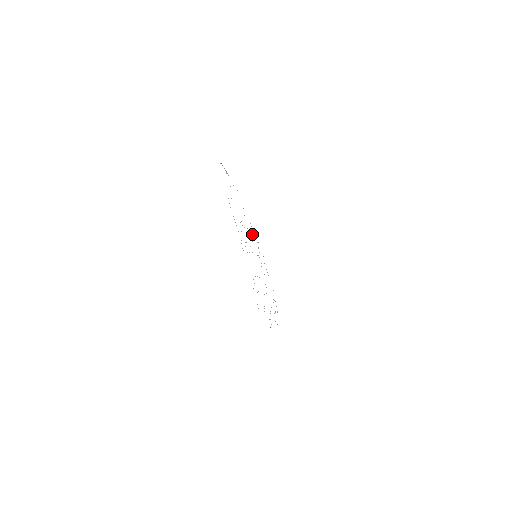
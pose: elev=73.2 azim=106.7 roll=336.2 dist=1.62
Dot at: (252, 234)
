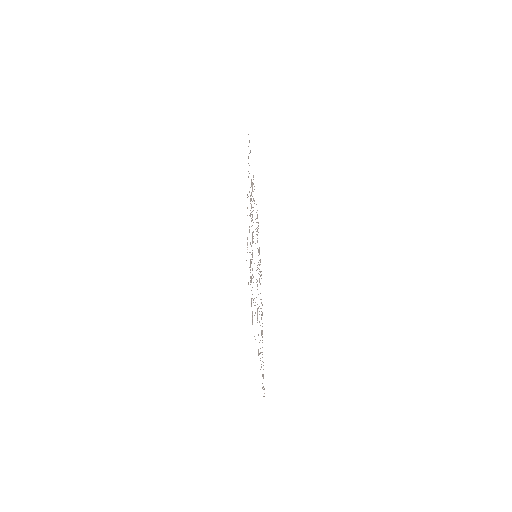
Dot at: occluded
